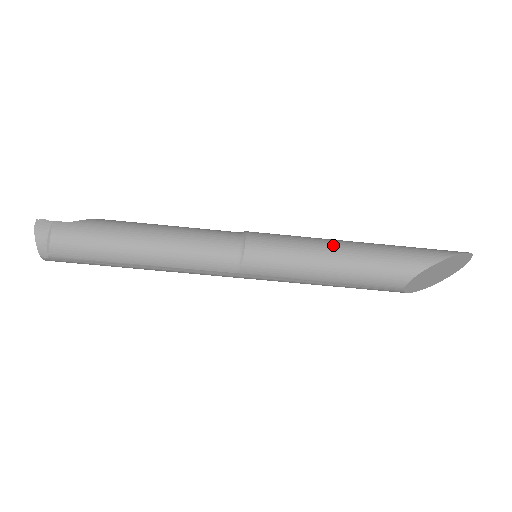
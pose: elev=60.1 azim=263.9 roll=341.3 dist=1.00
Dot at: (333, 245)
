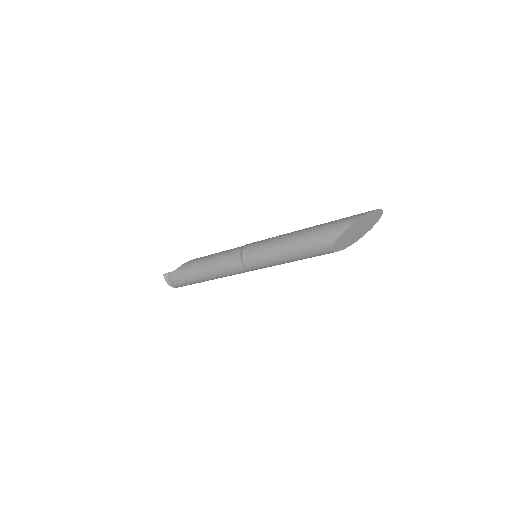
Dot at: (283, 242)
